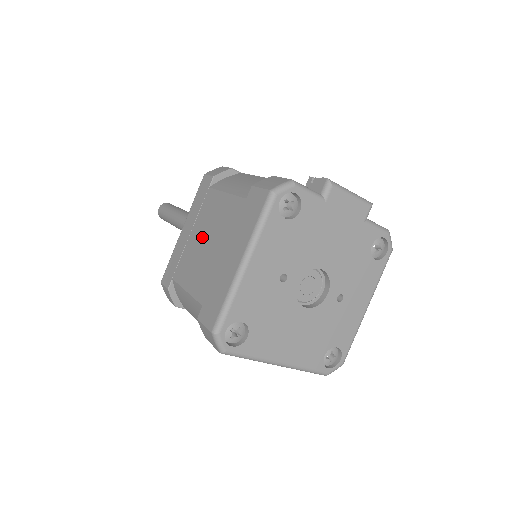
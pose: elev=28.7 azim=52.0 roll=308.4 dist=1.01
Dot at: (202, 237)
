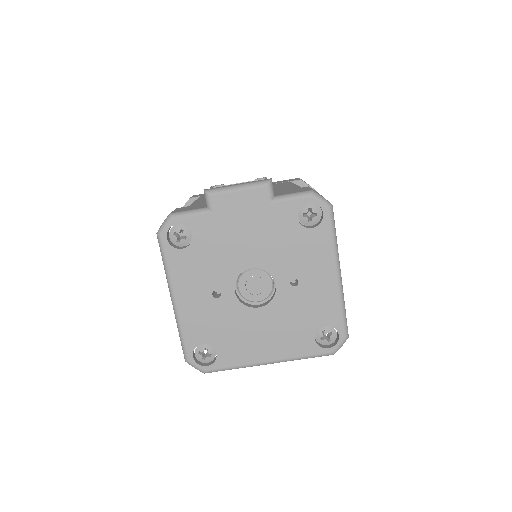
Dot at: occluded
